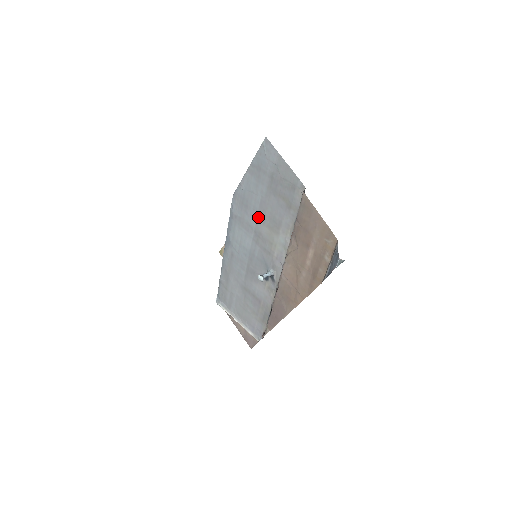
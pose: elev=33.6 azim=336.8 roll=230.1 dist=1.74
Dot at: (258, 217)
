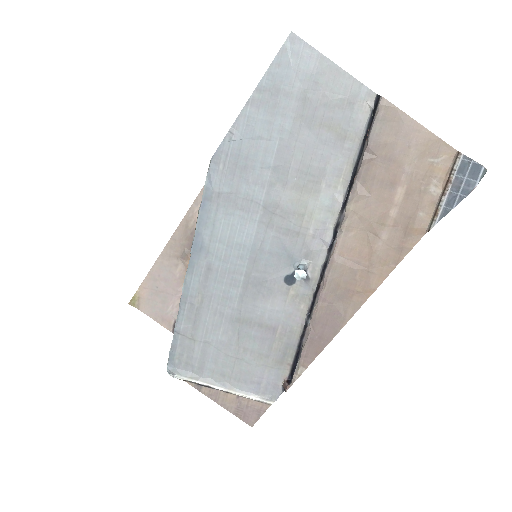
Dot at: (272, 178)
